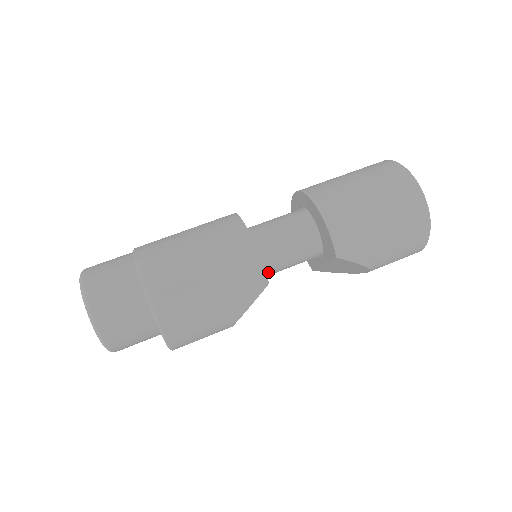
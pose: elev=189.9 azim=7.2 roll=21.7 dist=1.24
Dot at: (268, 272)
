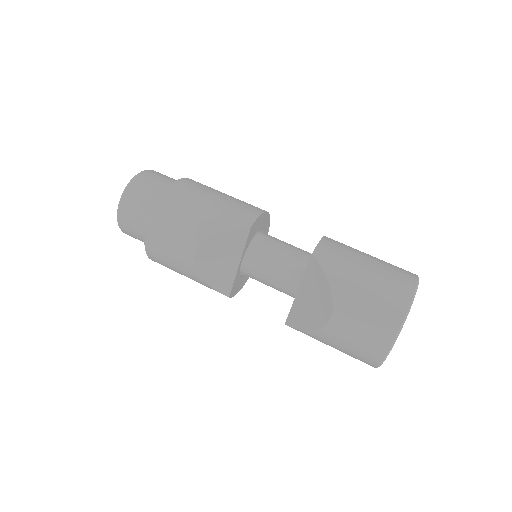
Dot at: (255, 255)
